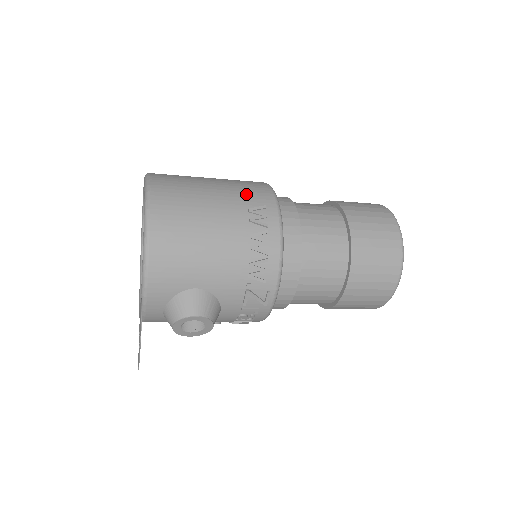
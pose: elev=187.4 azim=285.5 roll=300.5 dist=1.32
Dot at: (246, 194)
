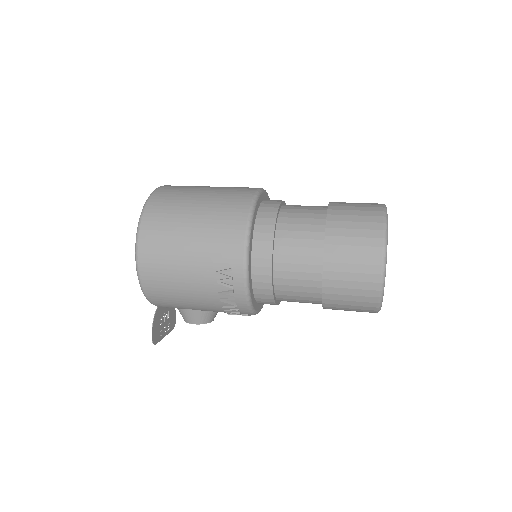
Dot at: (217, 252)
